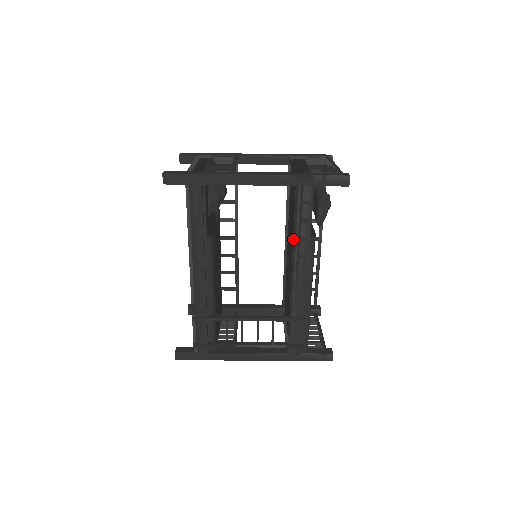
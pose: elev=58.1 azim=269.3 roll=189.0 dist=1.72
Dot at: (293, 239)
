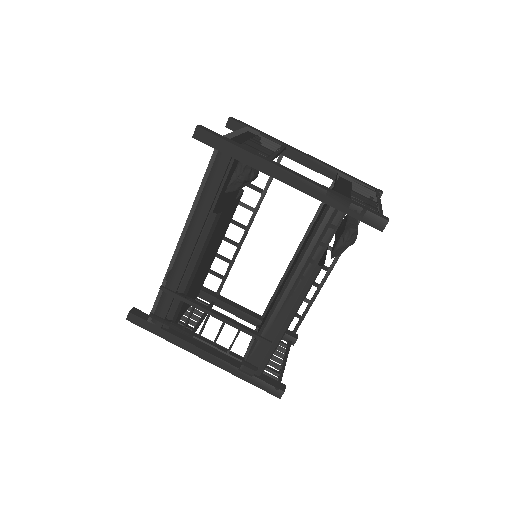
Dot at: (299, 258)
